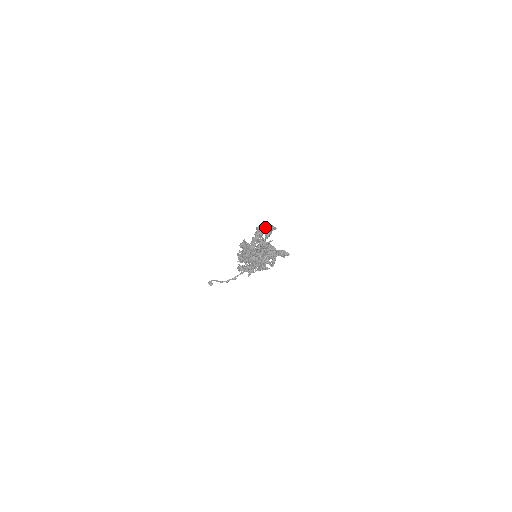
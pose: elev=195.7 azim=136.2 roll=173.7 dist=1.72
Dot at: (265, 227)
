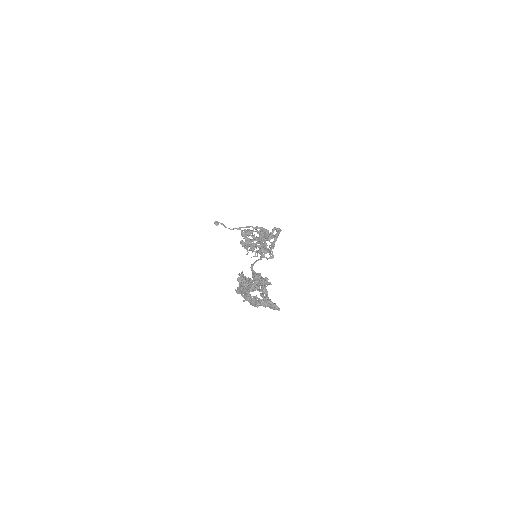
Dot at: (260, 284)
